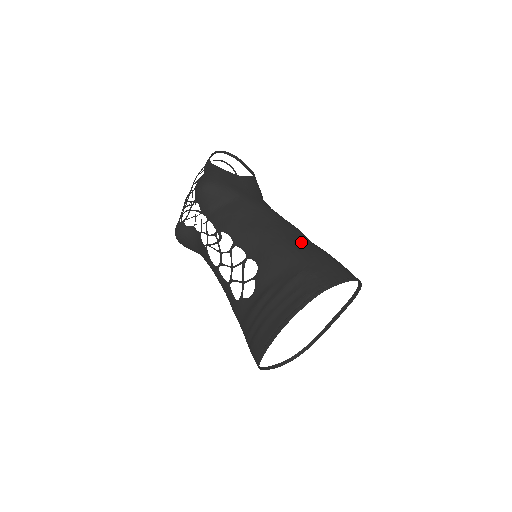
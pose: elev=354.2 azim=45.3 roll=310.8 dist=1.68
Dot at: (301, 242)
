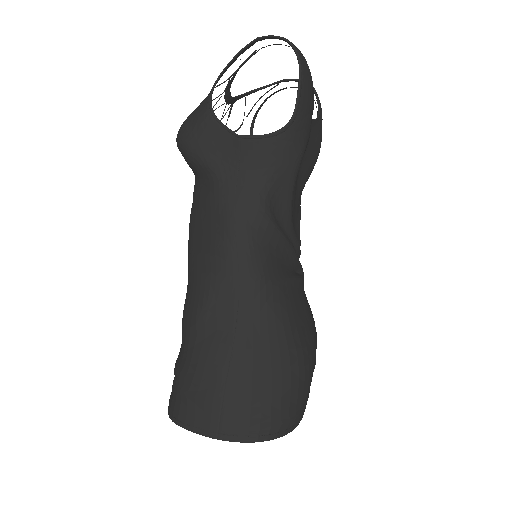
Dot at: (217, 328)
